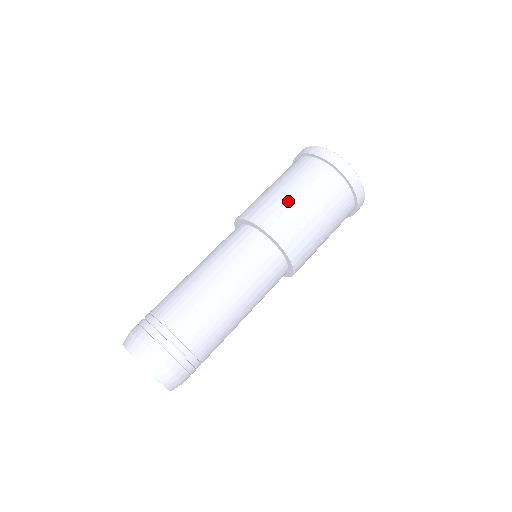
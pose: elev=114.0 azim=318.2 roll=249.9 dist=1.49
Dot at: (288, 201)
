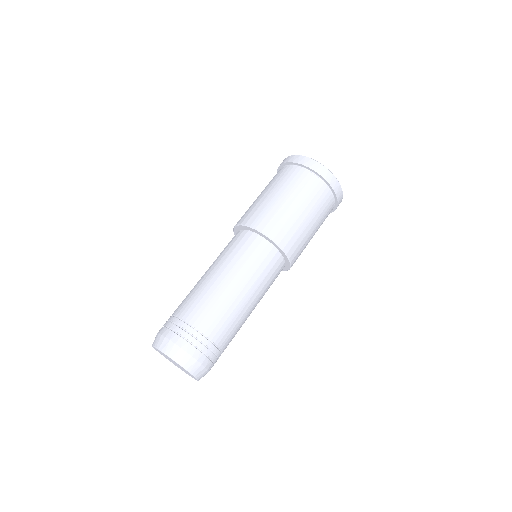
Dot at: (261, 200)
